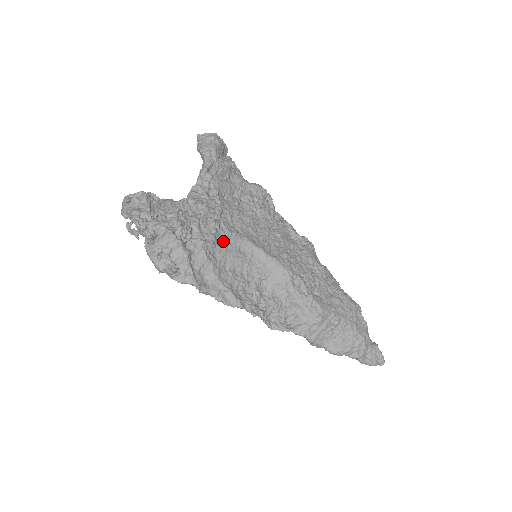
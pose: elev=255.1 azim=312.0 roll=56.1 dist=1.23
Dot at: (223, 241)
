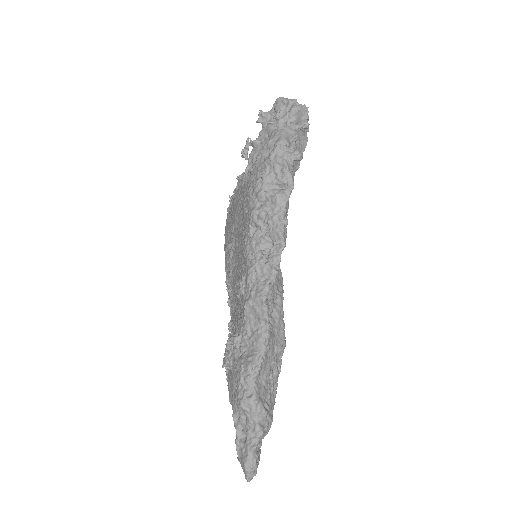
Dot at: occluded
